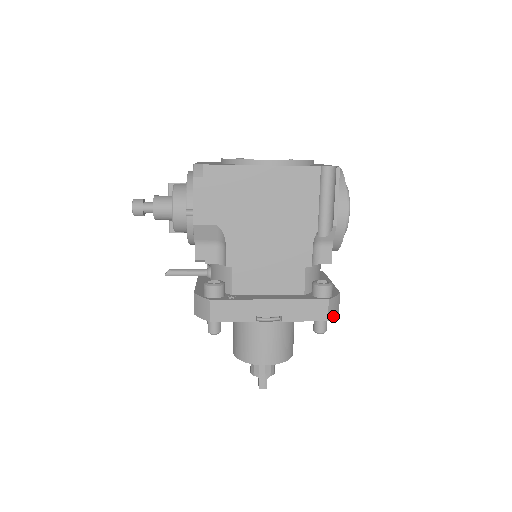
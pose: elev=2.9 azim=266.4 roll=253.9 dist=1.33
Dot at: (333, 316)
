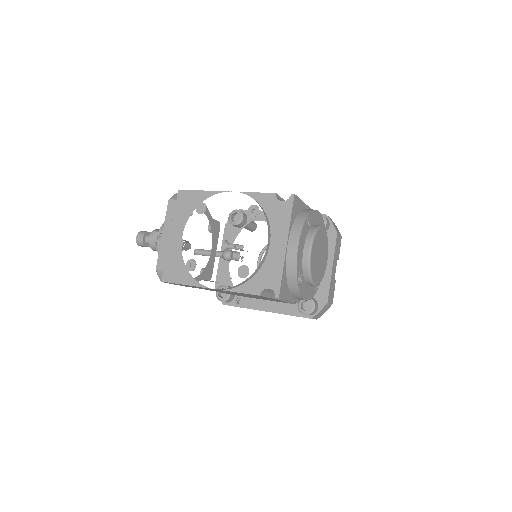
Dot at: (323, 313)
